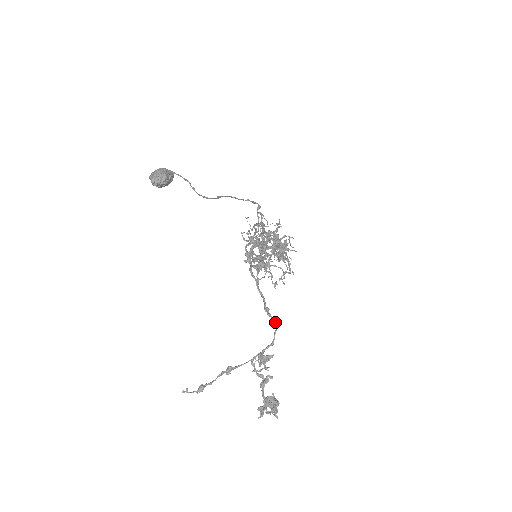
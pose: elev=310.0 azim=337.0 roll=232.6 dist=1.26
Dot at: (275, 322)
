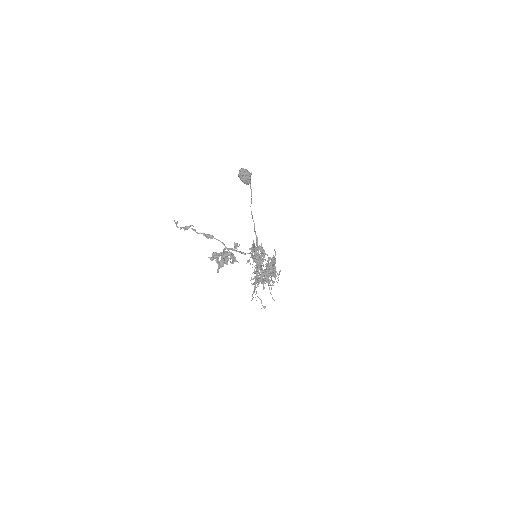
Dot at: occluded
